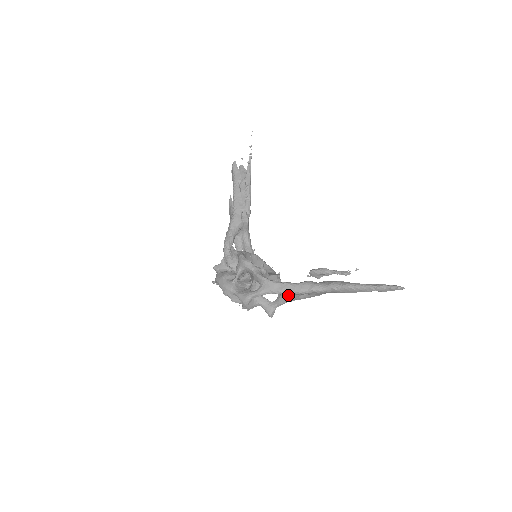
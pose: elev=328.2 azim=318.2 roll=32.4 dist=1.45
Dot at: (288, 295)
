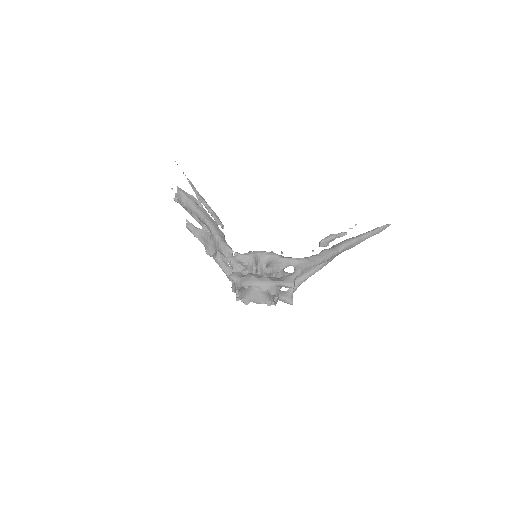
Dot at: (303, 275)
